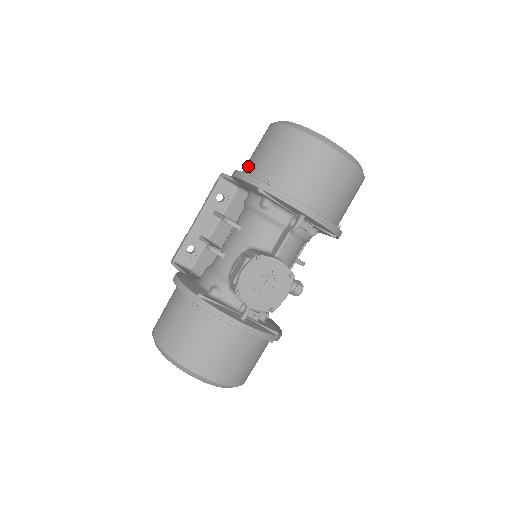
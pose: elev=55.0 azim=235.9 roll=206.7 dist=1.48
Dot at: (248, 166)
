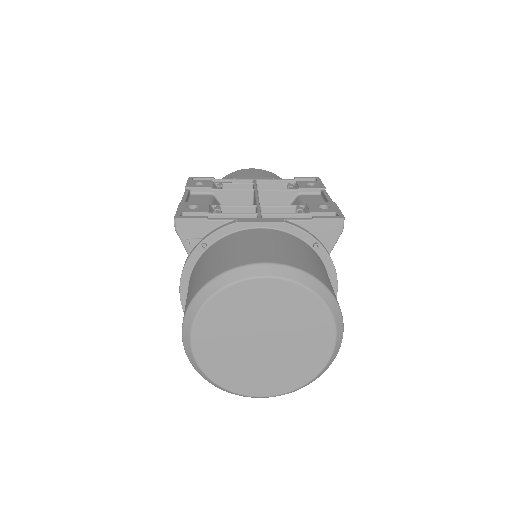
Dot at: occluded
